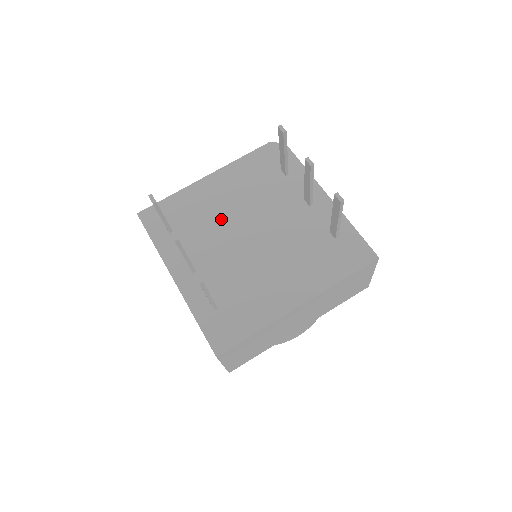
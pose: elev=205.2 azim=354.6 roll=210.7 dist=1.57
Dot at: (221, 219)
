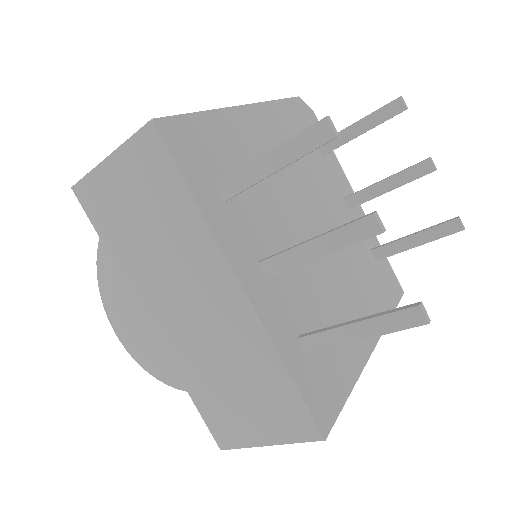
Dot at: (278, 191)
